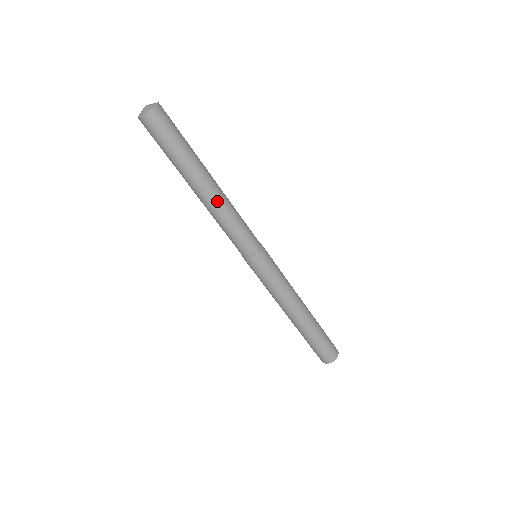
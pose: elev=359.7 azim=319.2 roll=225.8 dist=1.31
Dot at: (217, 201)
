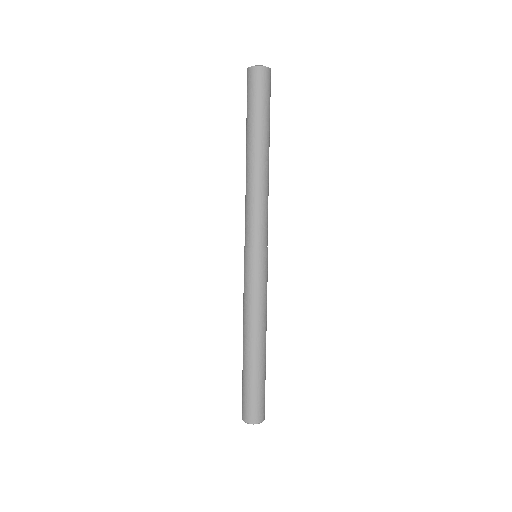
Dot at: (268, 177)
